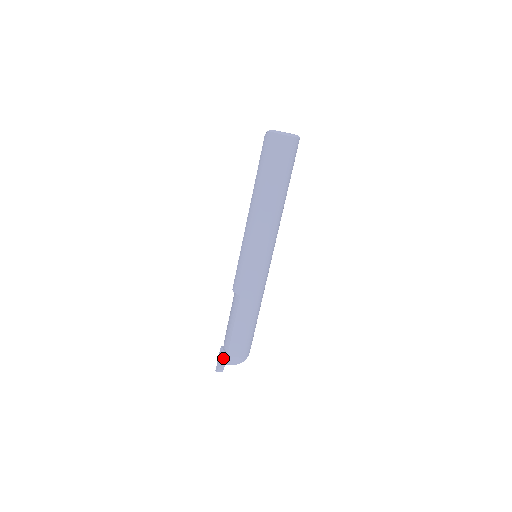
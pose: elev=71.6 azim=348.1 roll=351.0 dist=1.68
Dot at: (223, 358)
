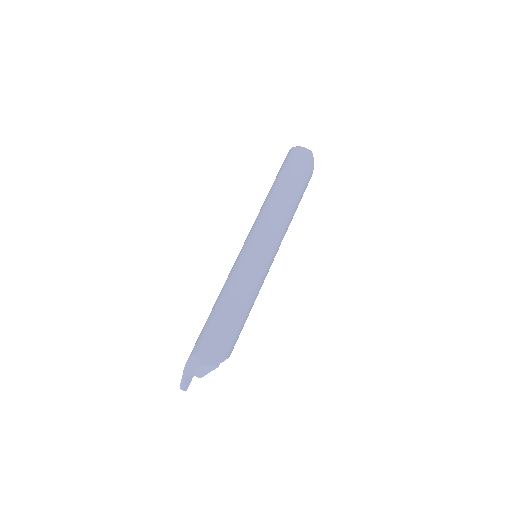
Dot at: (187, 362)
